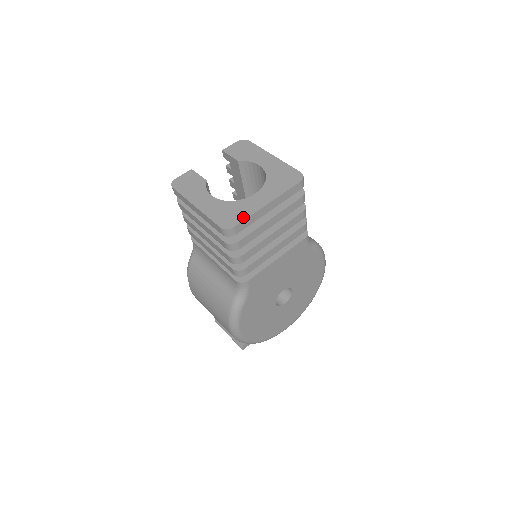
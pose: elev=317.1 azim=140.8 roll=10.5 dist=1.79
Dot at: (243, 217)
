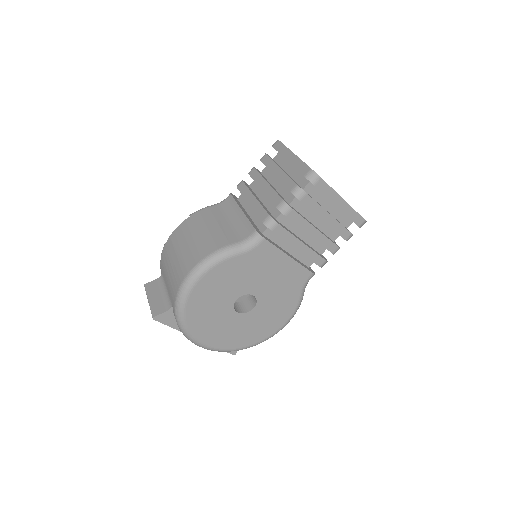
Dot at: occluded
